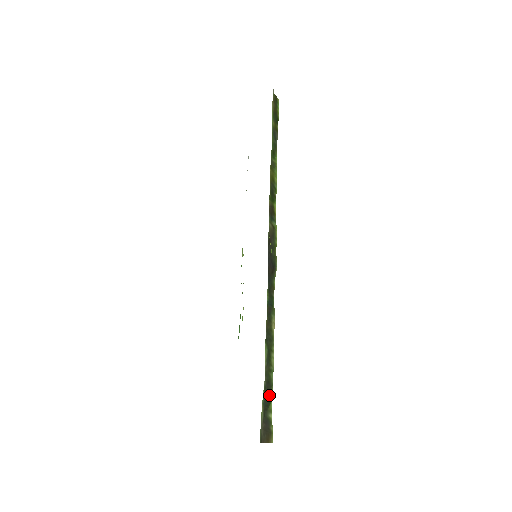
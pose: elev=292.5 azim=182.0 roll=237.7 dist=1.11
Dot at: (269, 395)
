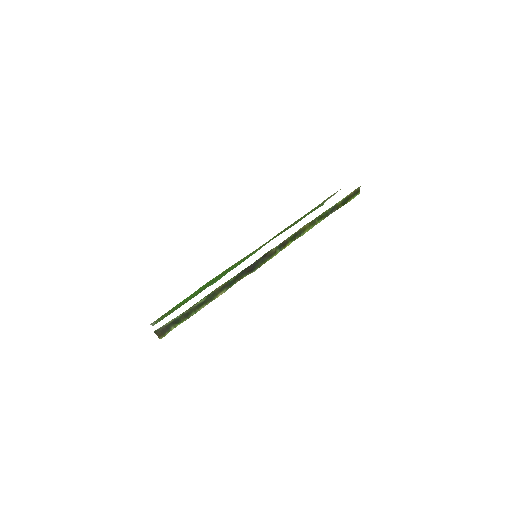
Dot at: (182, 319)
